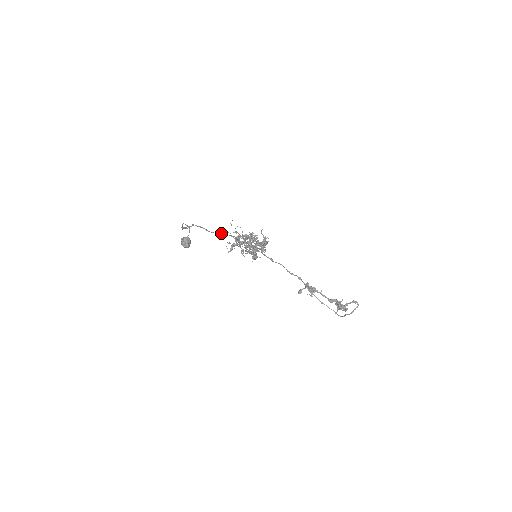
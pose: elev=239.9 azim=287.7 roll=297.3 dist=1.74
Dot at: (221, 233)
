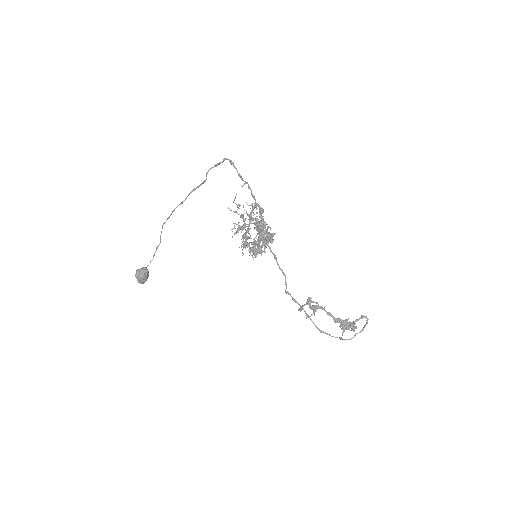
Dot at: occluded
